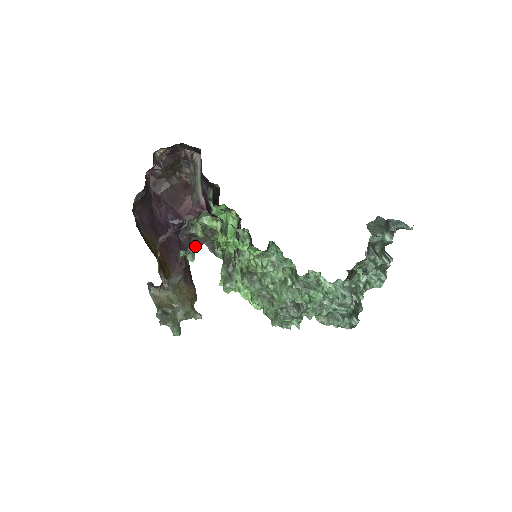
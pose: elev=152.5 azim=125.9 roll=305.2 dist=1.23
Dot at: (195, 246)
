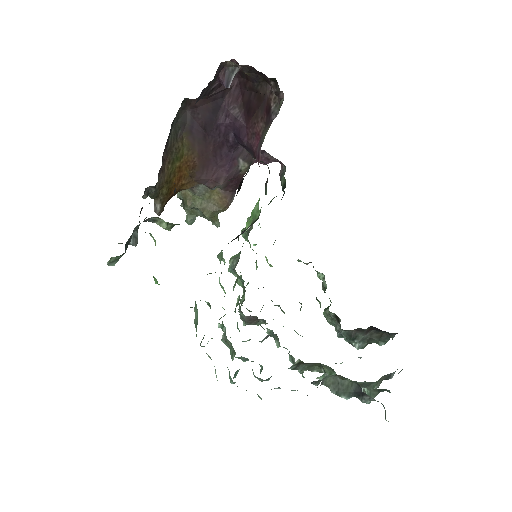
Dot at: (117, 259)
